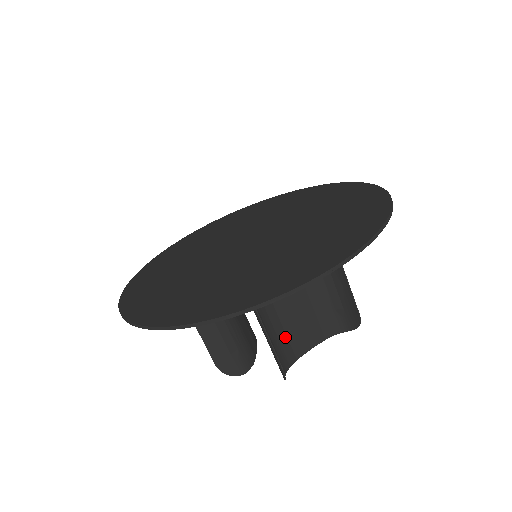
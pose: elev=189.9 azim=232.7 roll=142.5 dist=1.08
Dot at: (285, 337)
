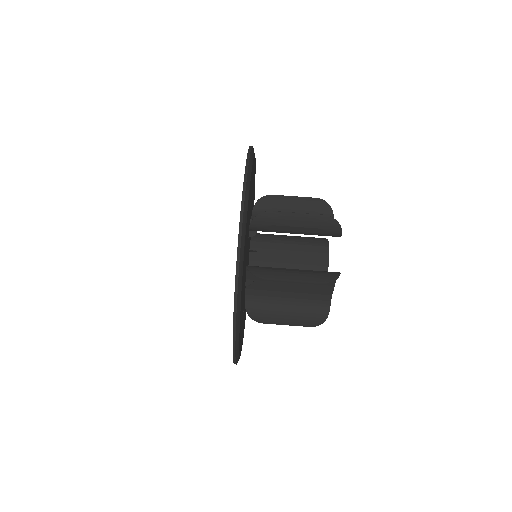
Dot at: (309, 295)
